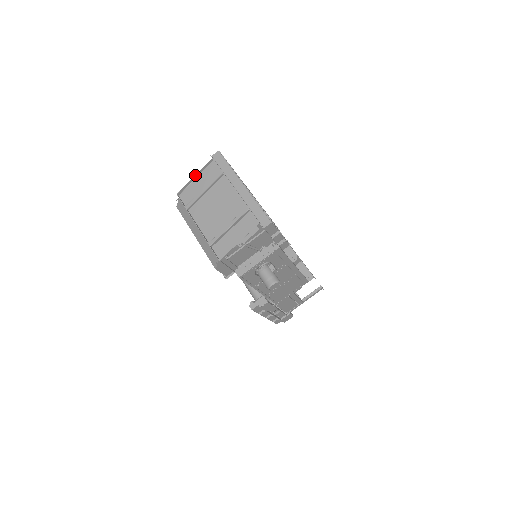
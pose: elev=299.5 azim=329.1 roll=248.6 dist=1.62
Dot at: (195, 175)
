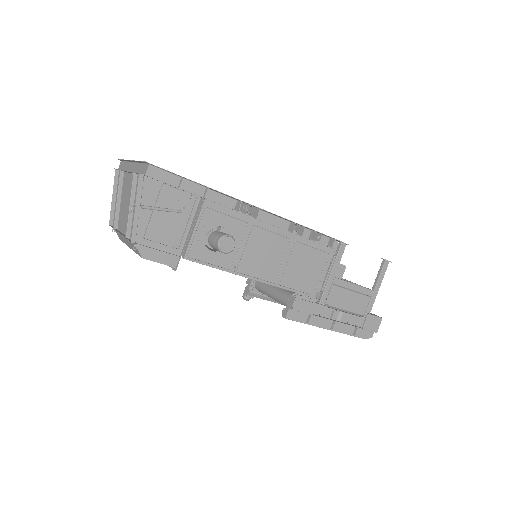
Dot at: (112, 196)
